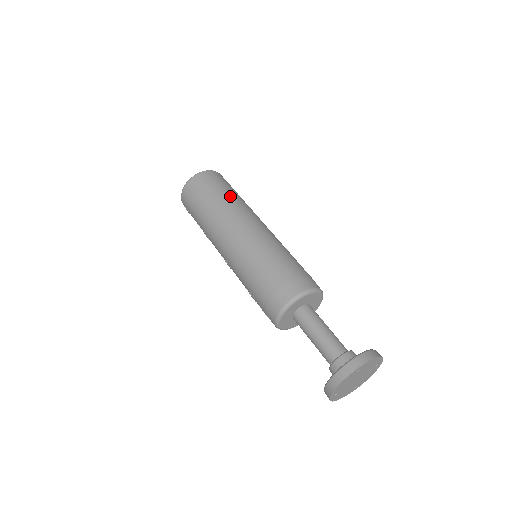
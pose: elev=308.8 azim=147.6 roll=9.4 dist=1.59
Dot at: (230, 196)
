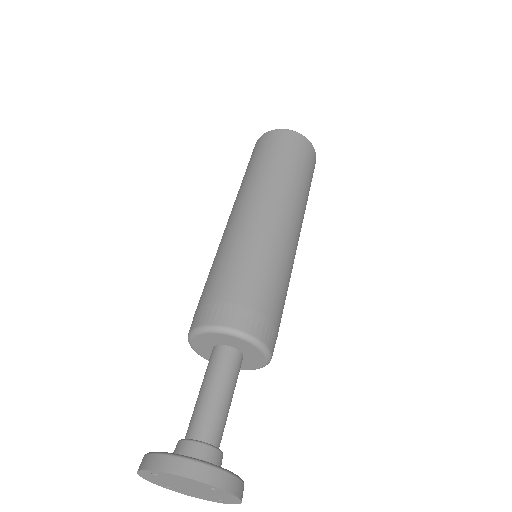
Dot at: (263, 168)
